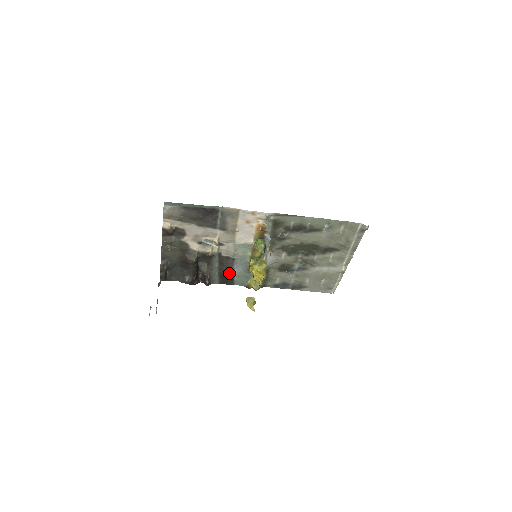
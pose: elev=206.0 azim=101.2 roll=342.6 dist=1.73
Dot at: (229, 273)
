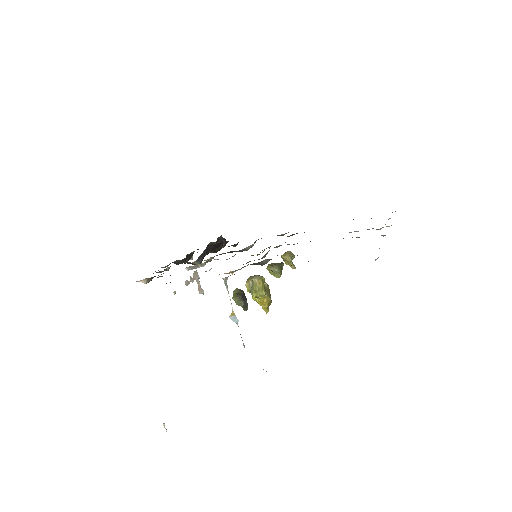
Dot at: (245, 250)
